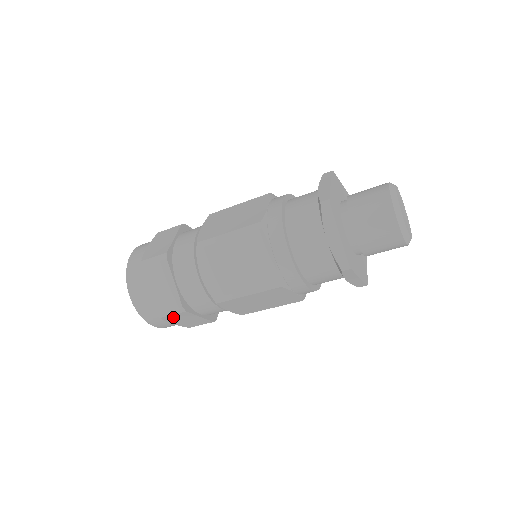
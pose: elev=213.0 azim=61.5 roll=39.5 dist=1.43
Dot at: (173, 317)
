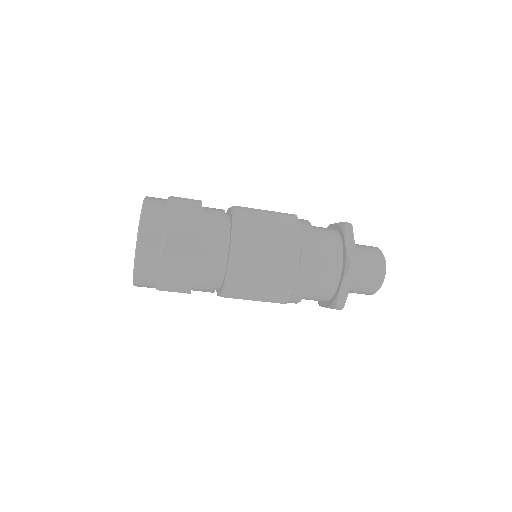
Dot at: (175, 252)
